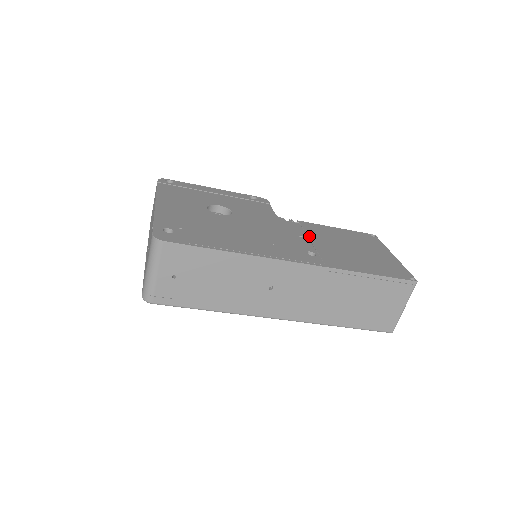
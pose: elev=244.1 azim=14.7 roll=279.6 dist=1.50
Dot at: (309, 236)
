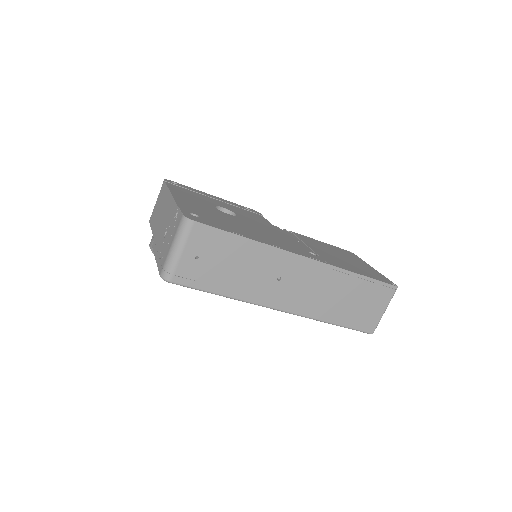
Dot at: (304, 242)
